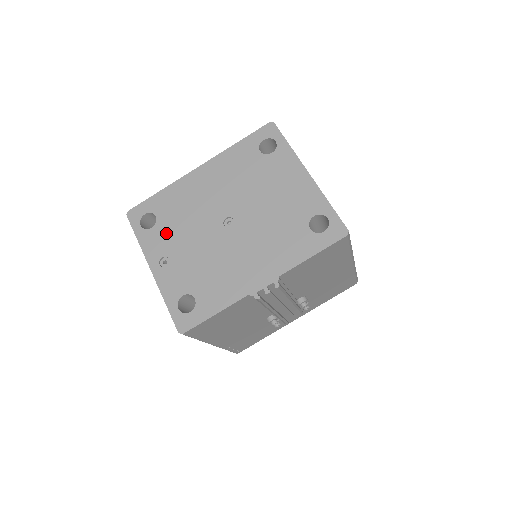
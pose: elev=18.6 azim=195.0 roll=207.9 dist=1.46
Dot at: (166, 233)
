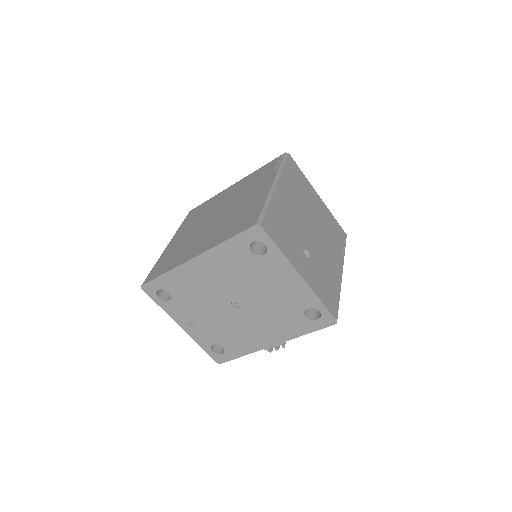
Dot at: (183, 306)
